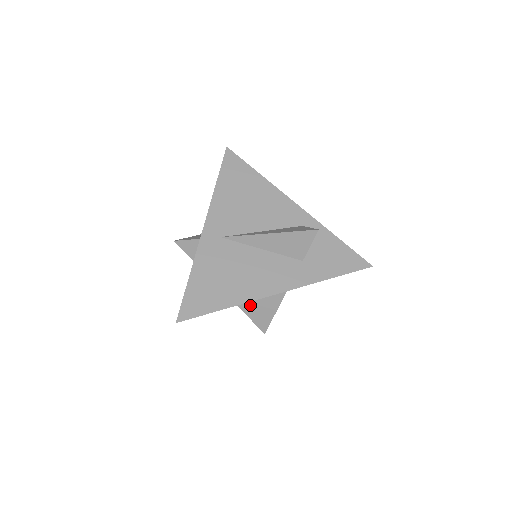
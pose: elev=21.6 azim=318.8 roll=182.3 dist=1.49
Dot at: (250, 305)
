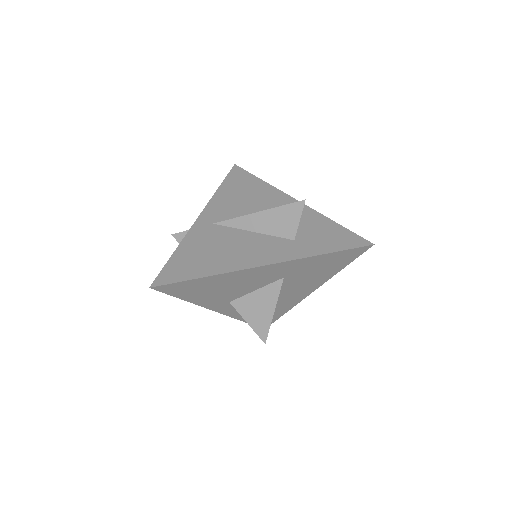
Dot at: (247, 305)
